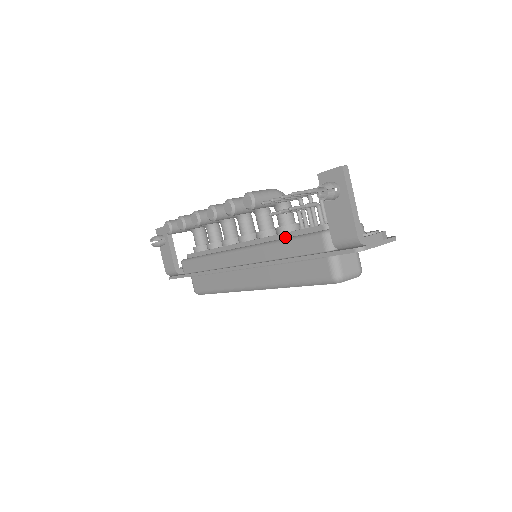
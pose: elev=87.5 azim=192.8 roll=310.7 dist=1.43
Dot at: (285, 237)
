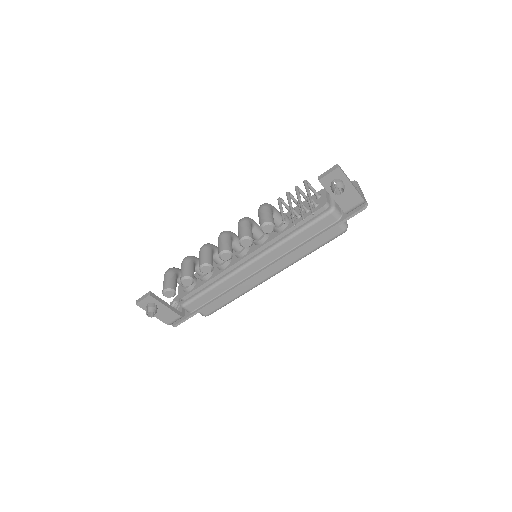
Dot at: (291, 230)
